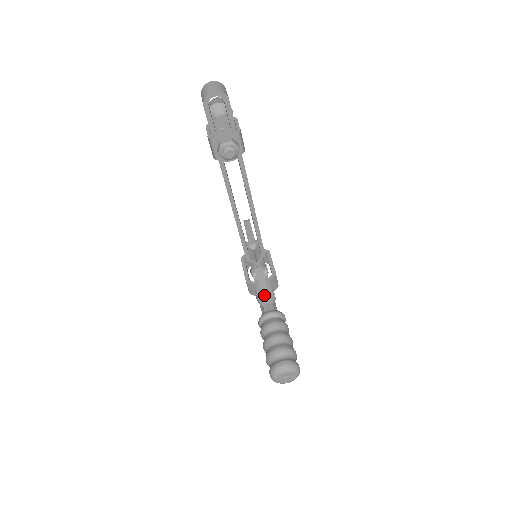
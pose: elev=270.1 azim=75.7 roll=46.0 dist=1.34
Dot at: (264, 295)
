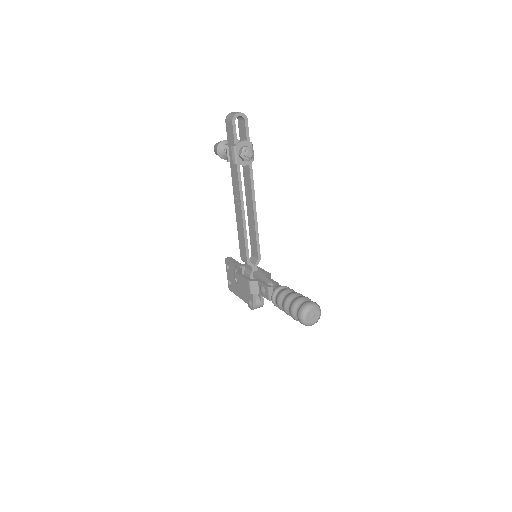
Dot at: (268, 284)
